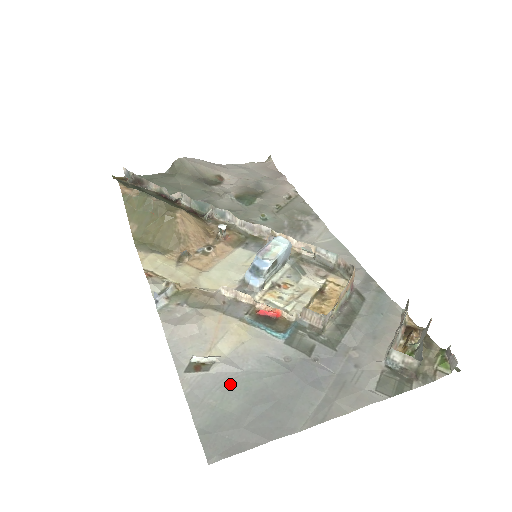
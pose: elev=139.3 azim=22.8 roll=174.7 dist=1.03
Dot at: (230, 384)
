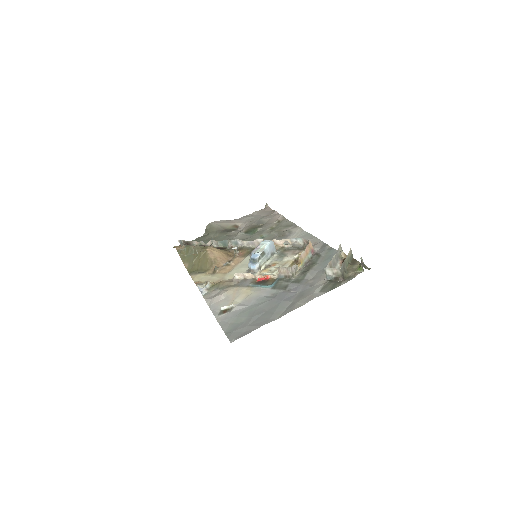
Dot at: (241, 313)
